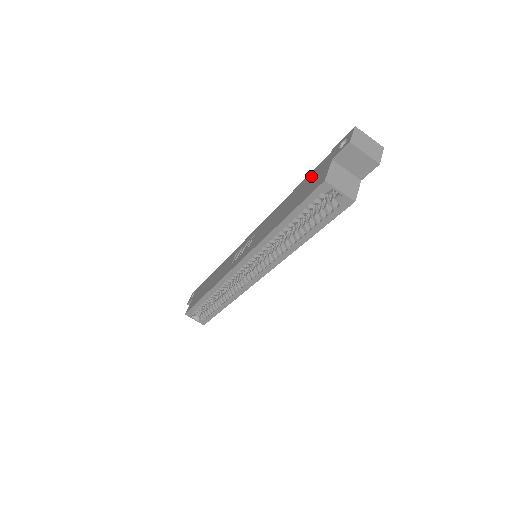
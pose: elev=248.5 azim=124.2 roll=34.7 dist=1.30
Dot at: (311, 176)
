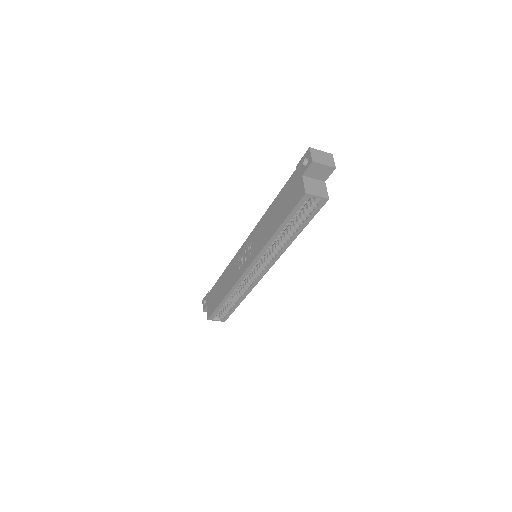
Dot at: (287, 189)
